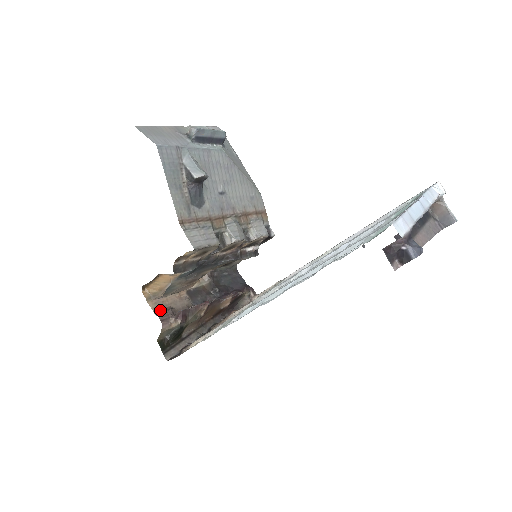
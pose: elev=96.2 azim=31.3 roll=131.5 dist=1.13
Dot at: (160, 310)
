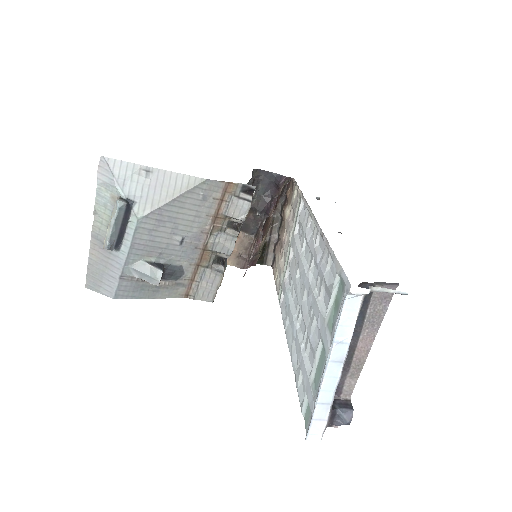
Dot at: (236, 260)
